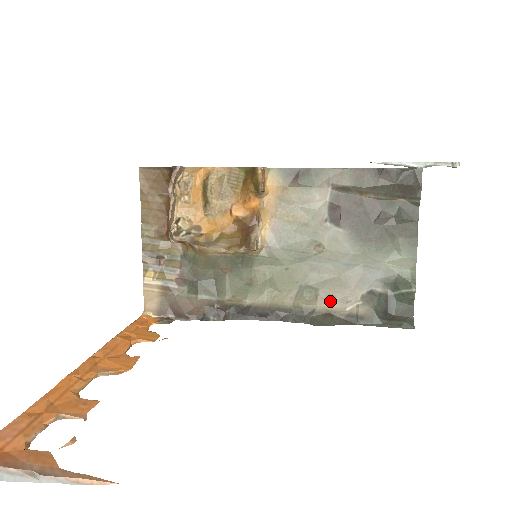
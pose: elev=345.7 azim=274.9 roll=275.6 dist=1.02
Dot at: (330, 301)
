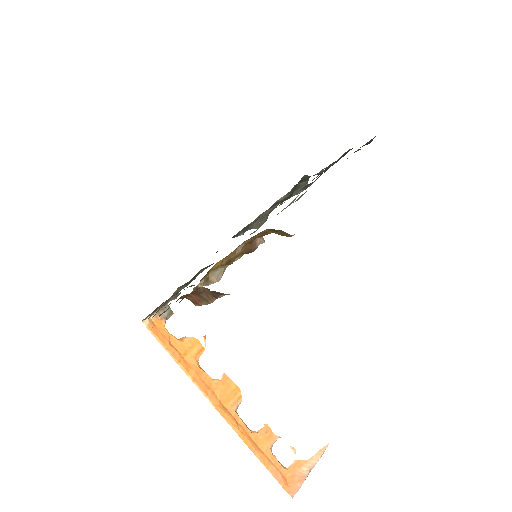
Dot at: occluded
